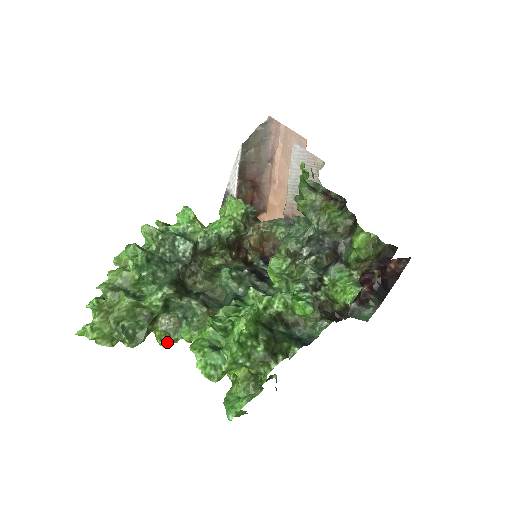
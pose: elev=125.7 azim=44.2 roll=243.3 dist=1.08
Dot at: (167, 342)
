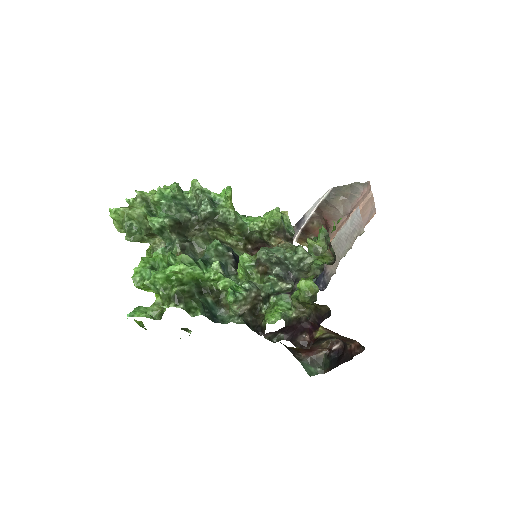
Dot at: (149, 255)
